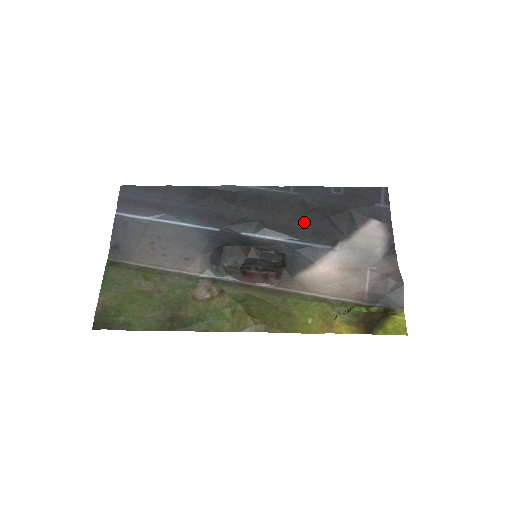
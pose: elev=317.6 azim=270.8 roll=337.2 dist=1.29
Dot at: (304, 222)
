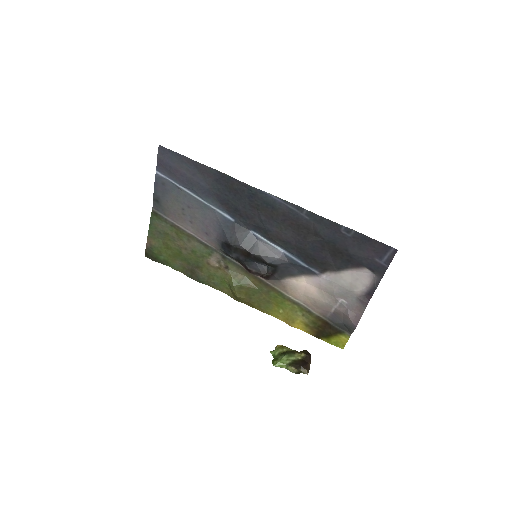
Dot at: (304, 246)
